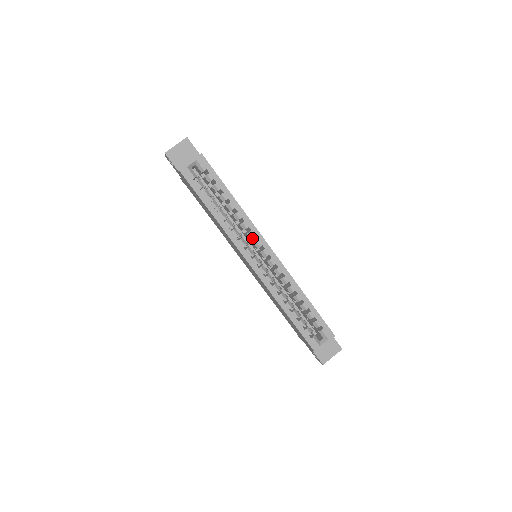
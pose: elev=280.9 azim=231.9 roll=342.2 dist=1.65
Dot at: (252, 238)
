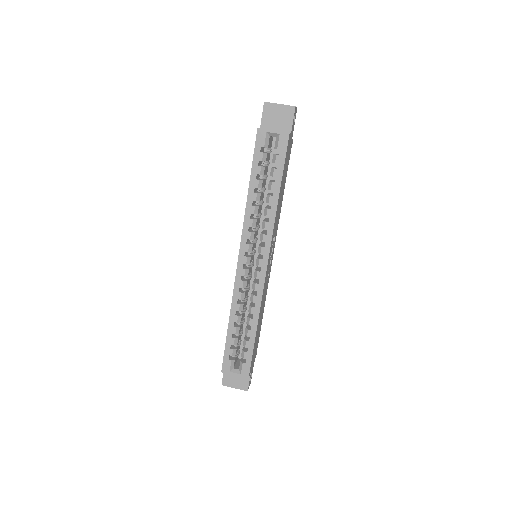
Dot at: occluded
